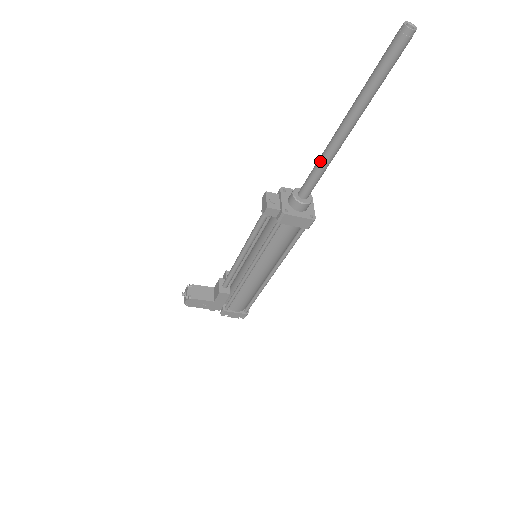
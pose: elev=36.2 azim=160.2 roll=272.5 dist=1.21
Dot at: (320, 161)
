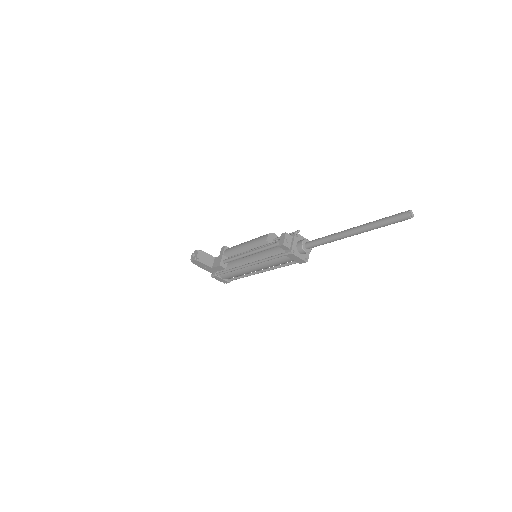
Dot at: (328, 238)
